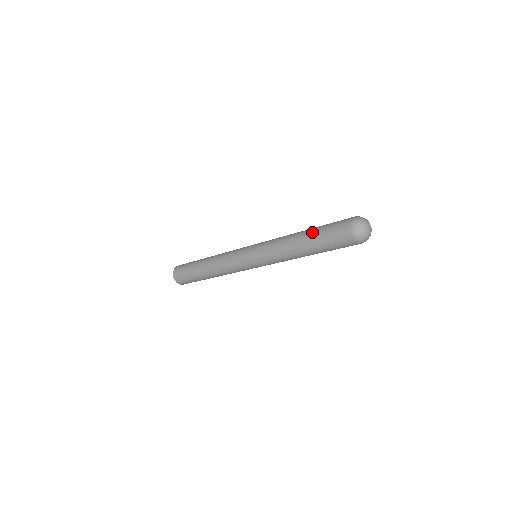
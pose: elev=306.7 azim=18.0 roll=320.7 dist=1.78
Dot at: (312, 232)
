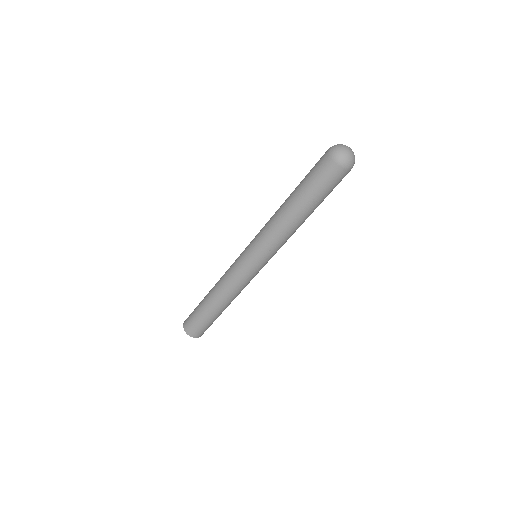
Dot at: (298, 193)
